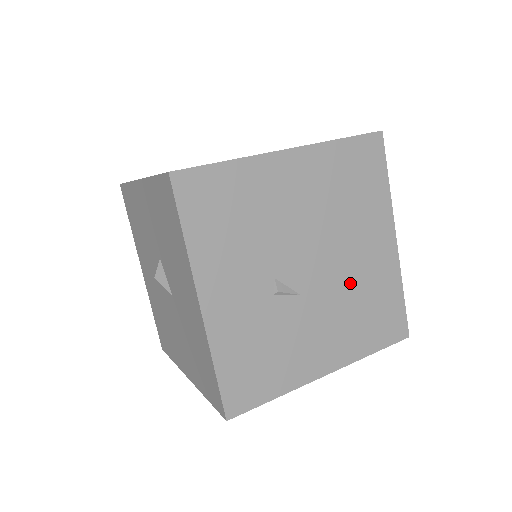
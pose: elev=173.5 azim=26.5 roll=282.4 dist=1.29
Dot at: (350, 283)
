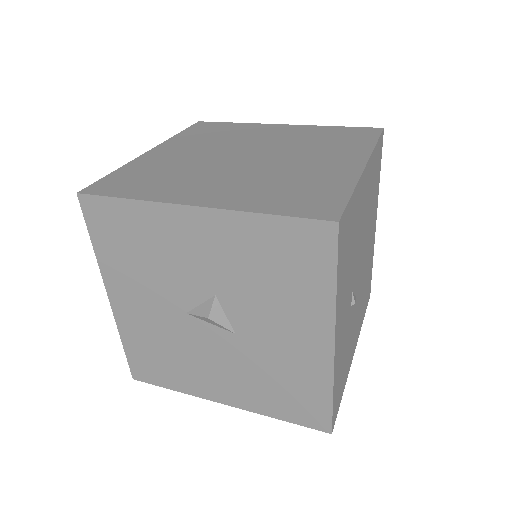
Dot at: (365, 271)
